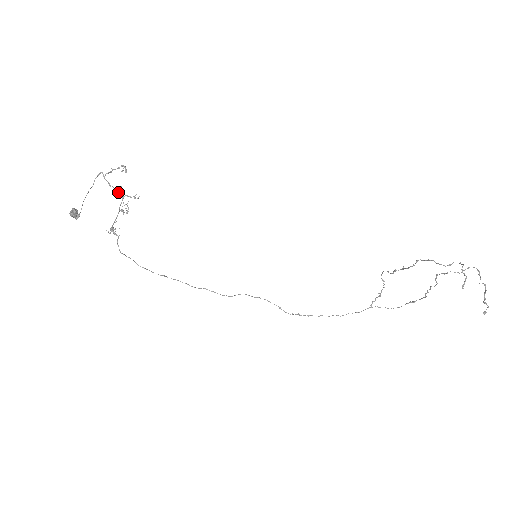
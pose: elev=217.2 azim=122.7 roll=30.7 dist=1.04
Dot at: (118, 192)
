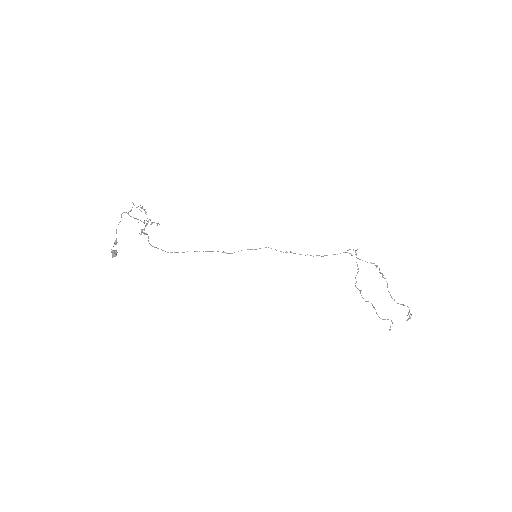
Dot at: occluded
